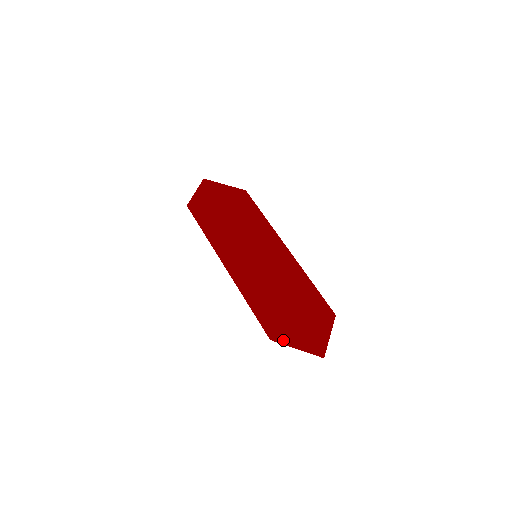
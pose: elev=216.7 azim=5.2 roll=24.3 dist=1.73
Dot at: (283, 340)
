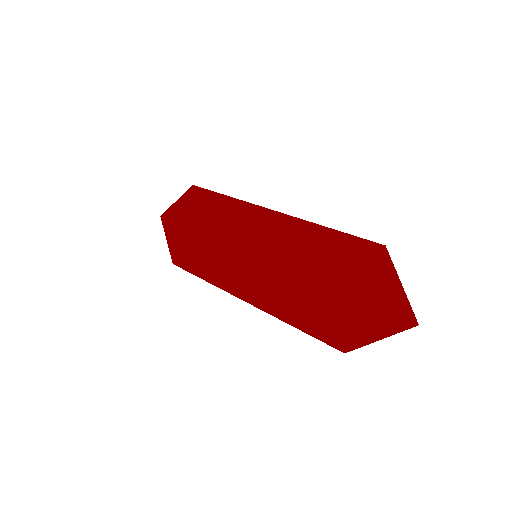
Dot at: (357, 341)
